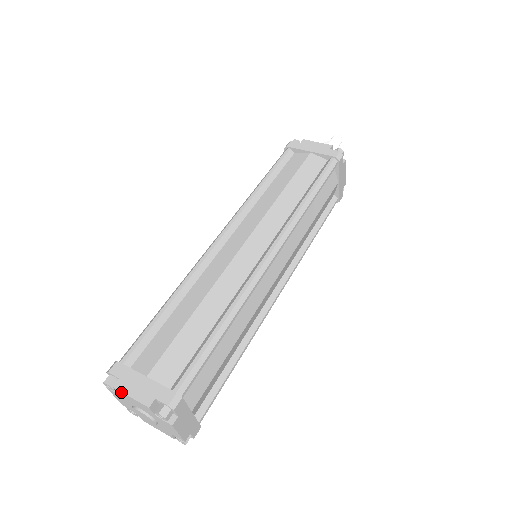
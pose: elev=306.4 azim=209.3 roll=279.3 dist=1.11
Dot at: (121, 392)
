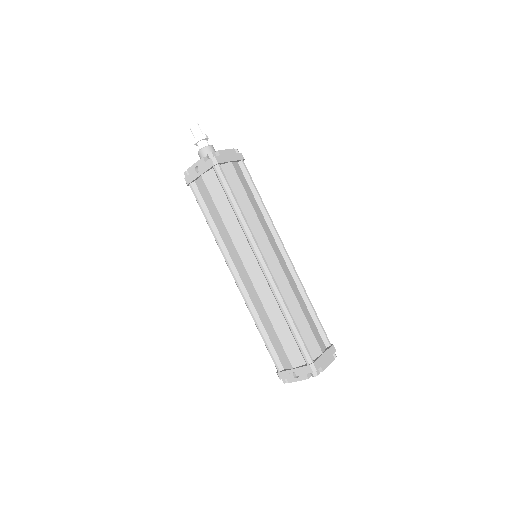
Dot at: occluded
